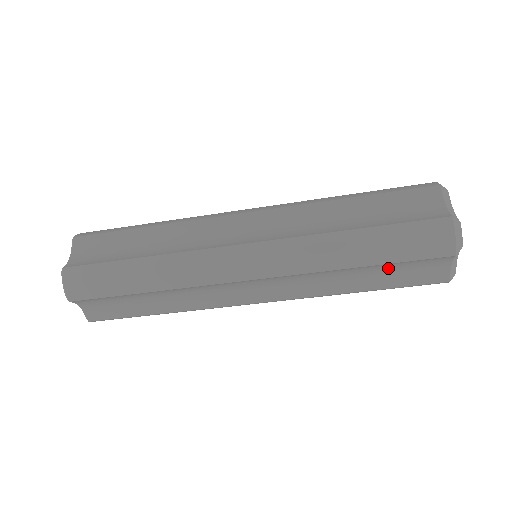
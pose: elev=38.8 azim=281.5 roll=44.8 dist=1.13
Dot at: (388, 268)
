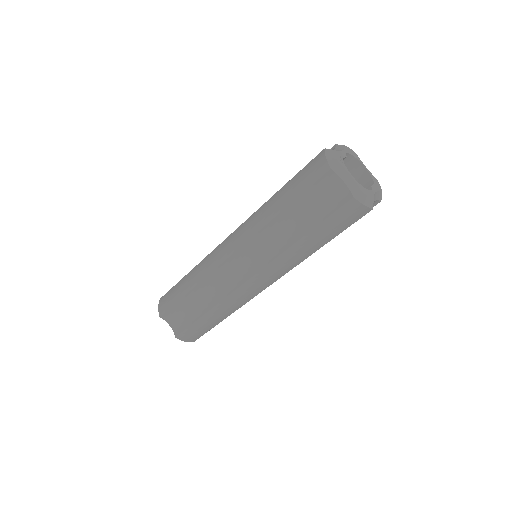
Dot at: (305, 207)
